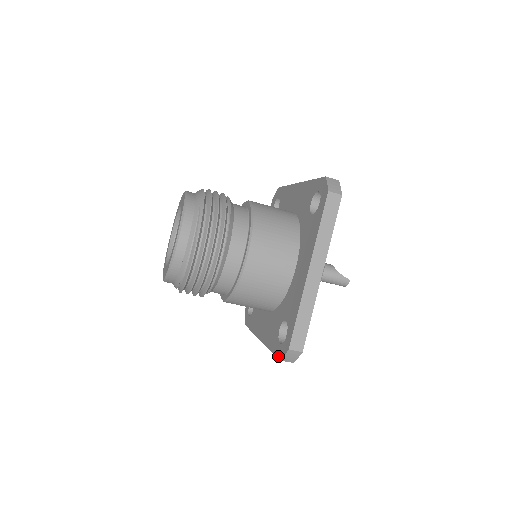
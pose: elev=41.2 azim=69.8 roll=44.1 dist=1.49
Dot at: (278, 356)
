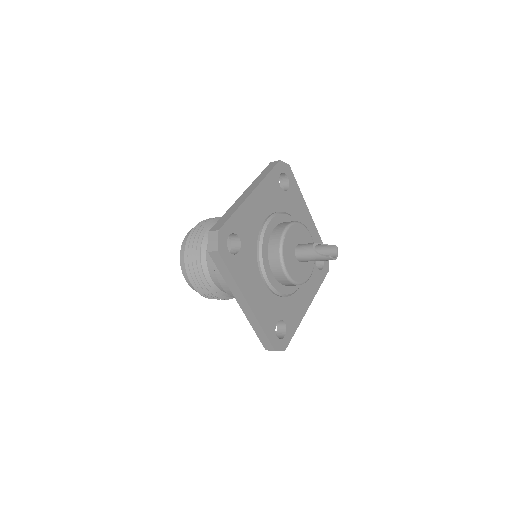
Dot at: occluded
